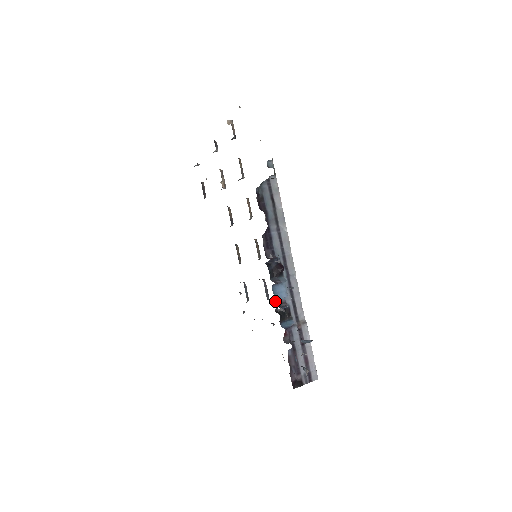
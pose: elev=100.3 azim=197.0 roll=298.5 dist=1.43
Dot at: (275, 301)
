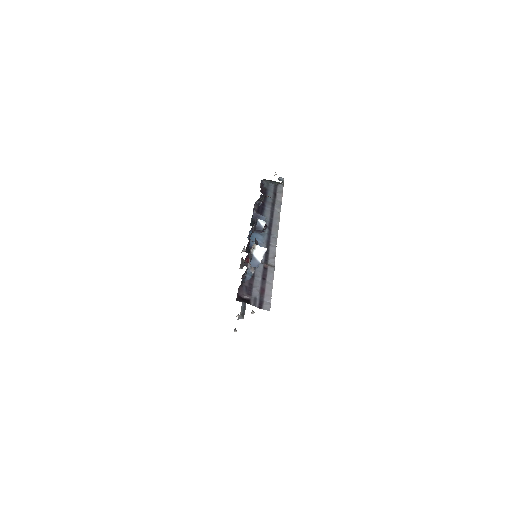
Dot at: occluded
